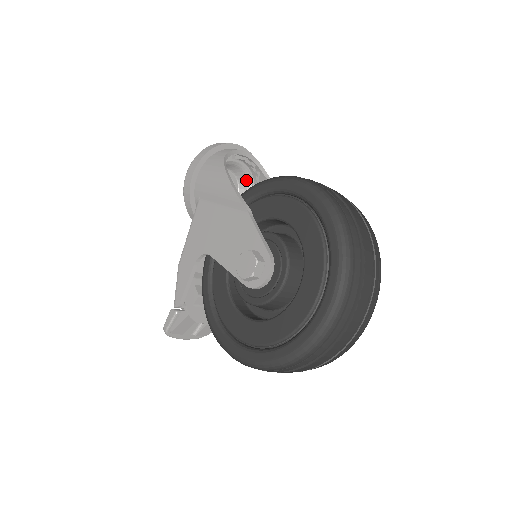
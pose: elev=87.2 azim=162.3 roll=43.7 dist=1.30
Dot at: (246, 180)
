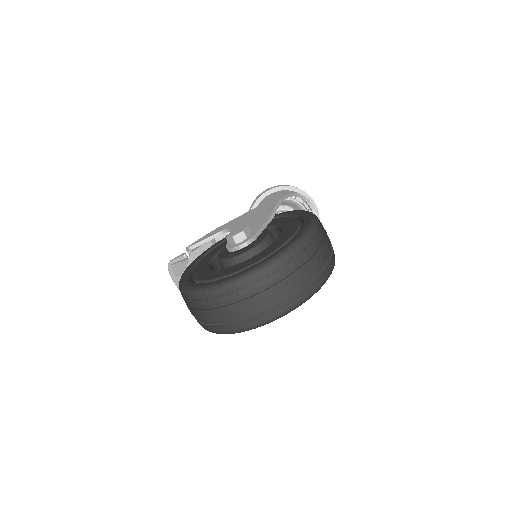
Dot at: occluded
